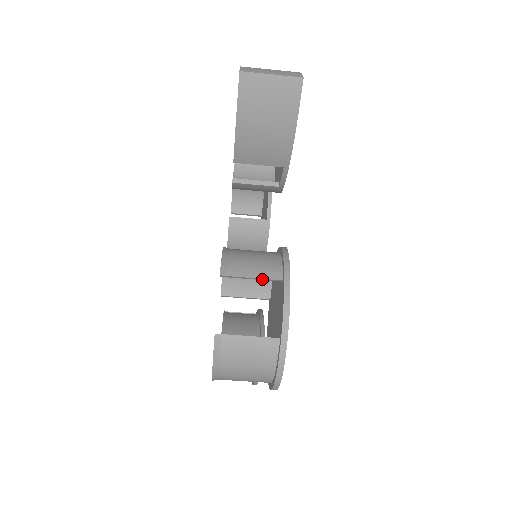
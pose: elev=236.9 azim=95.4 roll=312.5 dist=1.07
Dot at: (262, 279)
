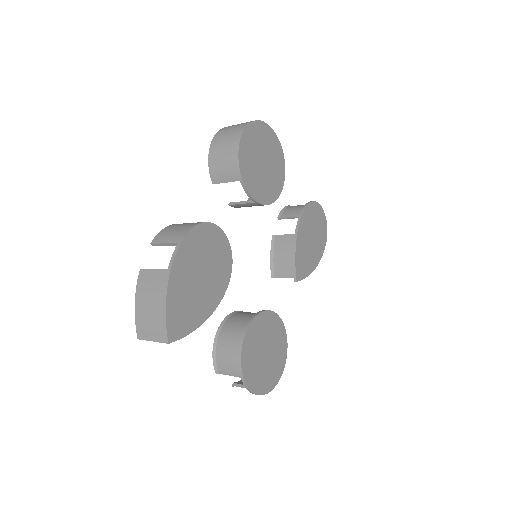
Dot at: (235, 375)
